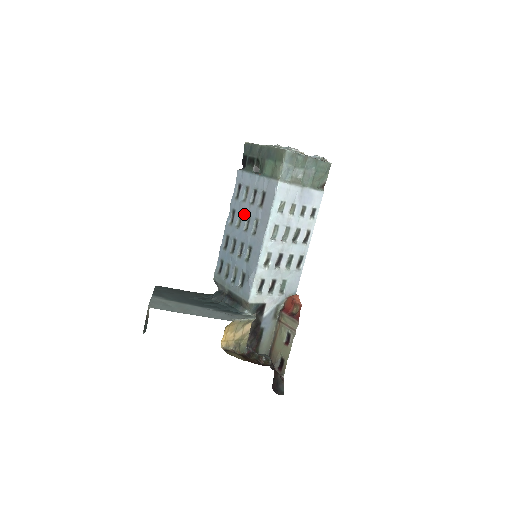
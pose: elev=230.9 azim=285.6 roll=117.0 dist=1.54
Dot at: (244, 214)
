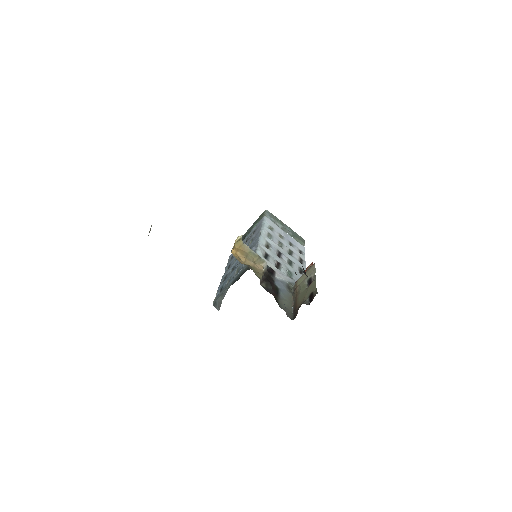
Dot at: occluded
